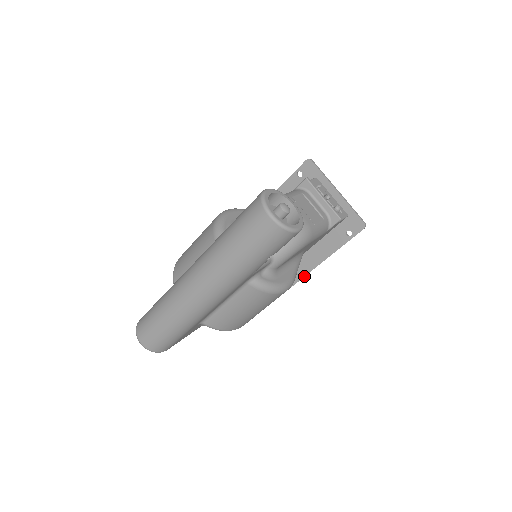
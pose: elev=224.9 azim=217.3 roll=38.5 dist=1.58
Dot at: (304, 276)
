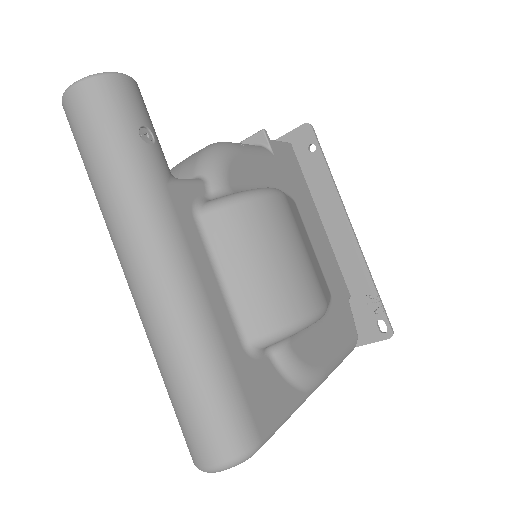
Dot at: (354, 238)
